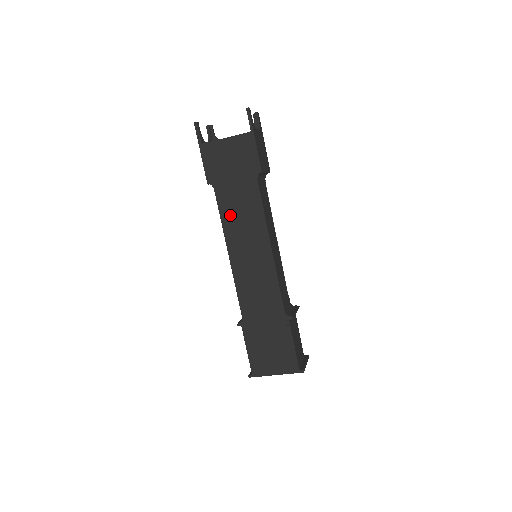
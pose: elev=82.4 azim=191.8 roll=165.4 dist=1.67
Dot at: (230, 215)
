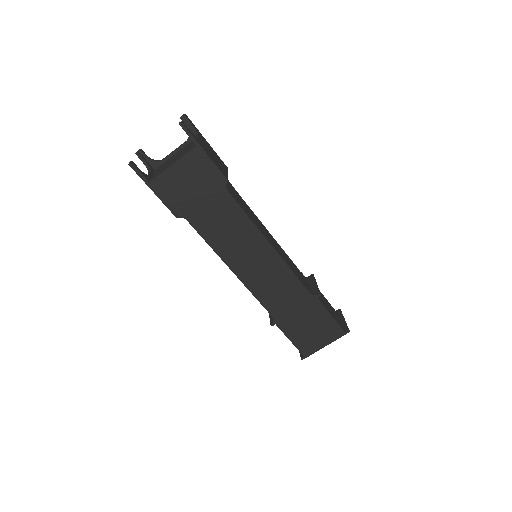
Dot at: (216, 236)
